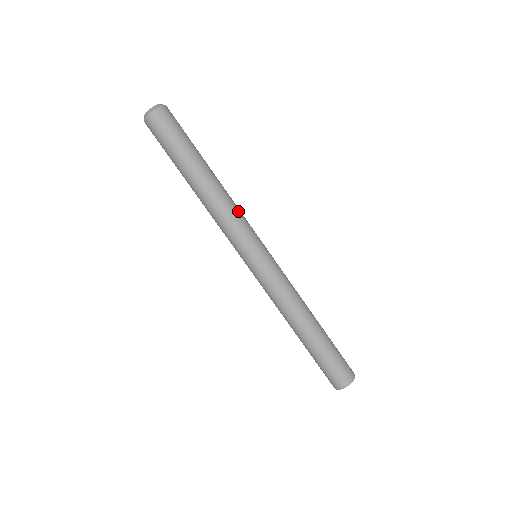
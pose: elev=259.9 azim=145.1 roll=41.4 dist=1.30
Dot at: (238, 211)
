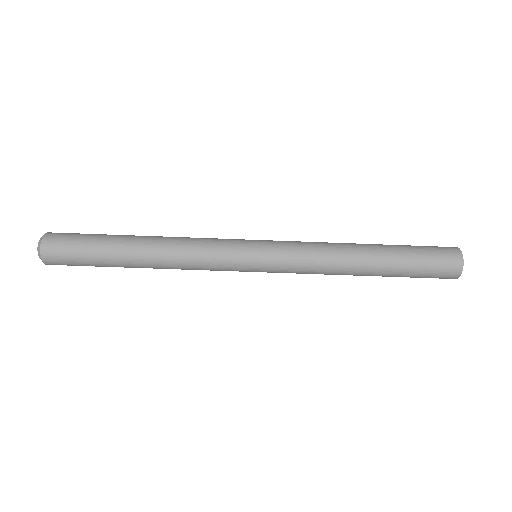
Dot at: (196, 253)
